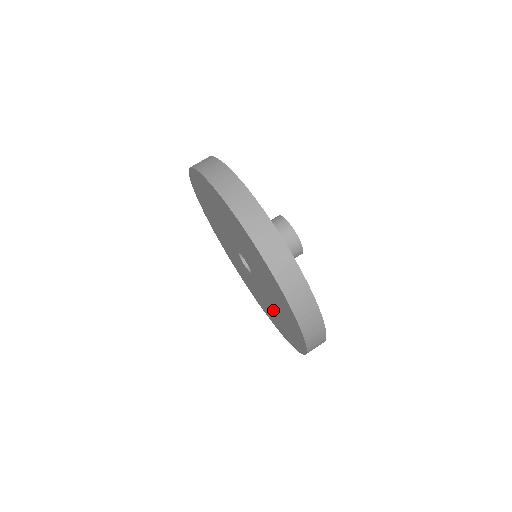
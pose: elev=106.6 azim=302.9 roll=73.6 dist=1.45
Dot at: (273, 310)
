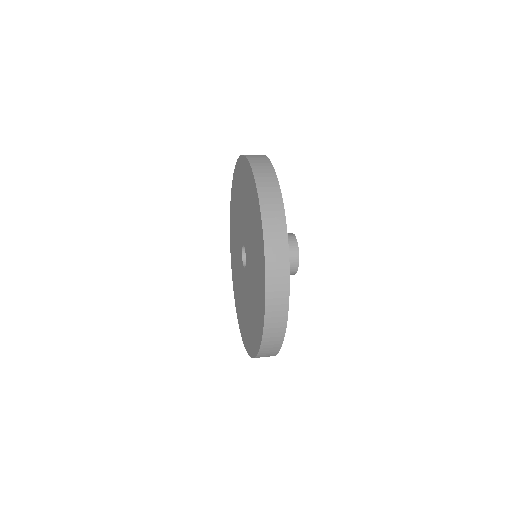
Dot at: (250, 306)
